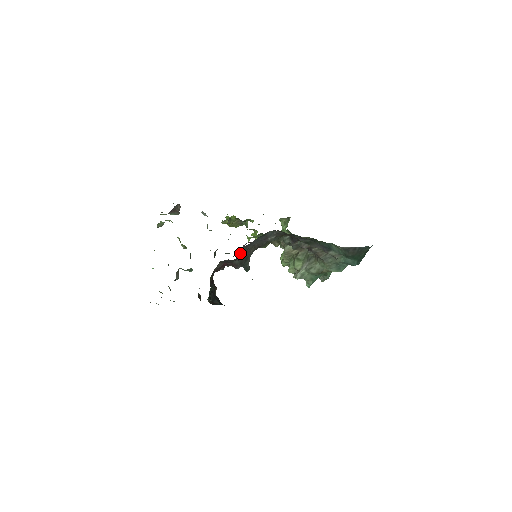
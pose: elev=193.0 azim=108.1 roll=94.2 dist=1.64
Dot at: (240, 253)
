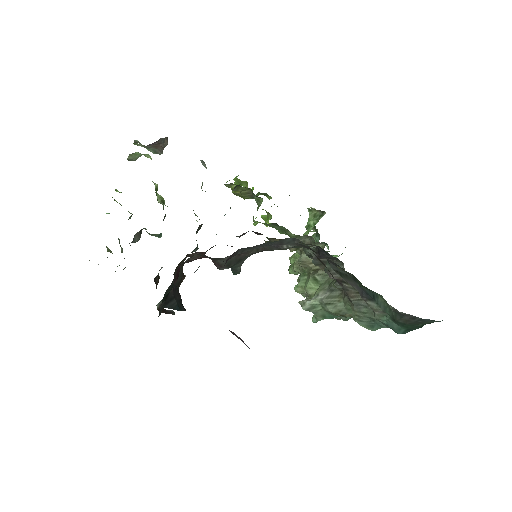
Dot at: (230, 256)
